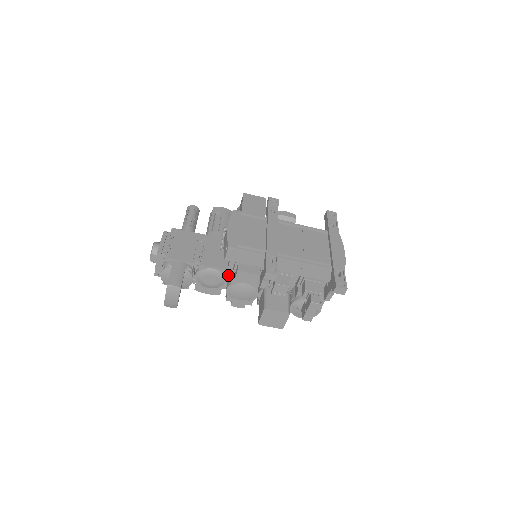
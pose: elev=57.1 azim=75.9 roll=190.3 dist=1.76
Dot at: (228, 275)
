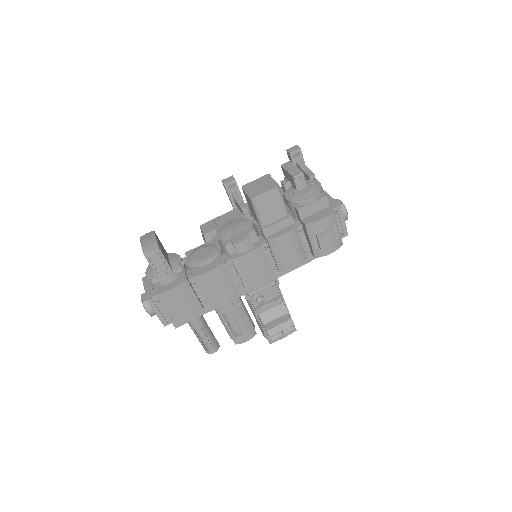
Dot at: (221, 248)
